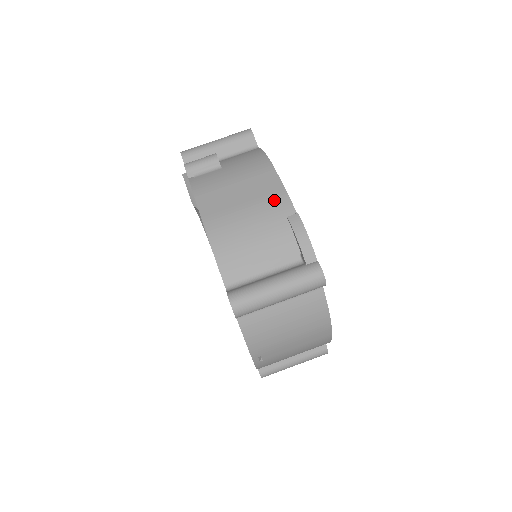
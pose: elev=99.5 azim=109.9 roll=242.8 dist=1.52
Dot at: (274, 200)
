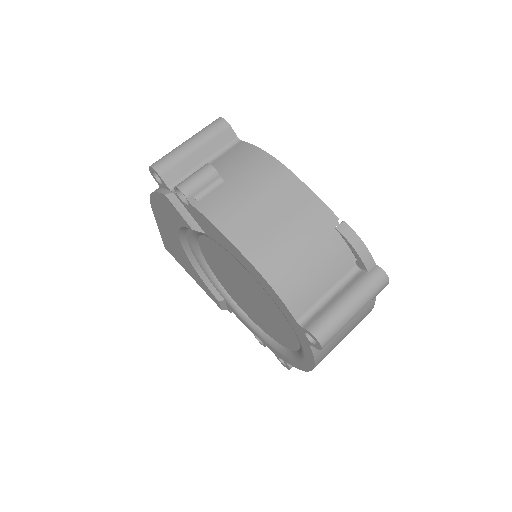
Dot at: (311, 211)
